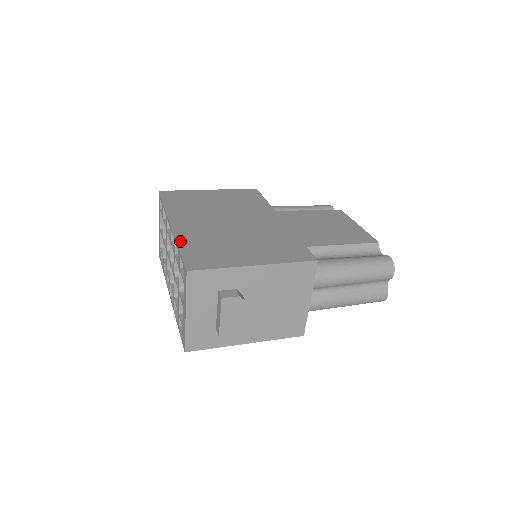
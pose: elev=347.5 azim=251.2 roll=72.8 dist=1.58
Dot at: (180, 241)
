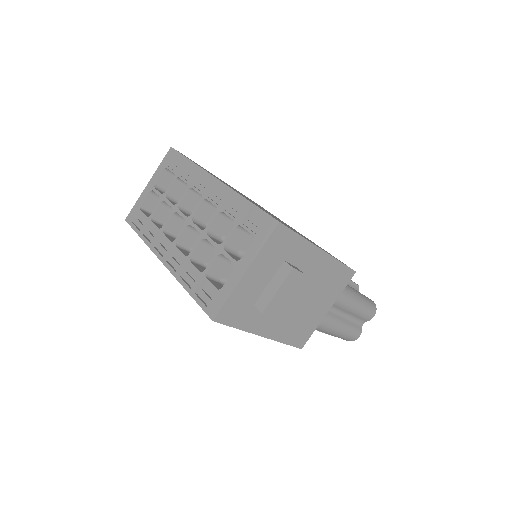
Dot at: occluded
